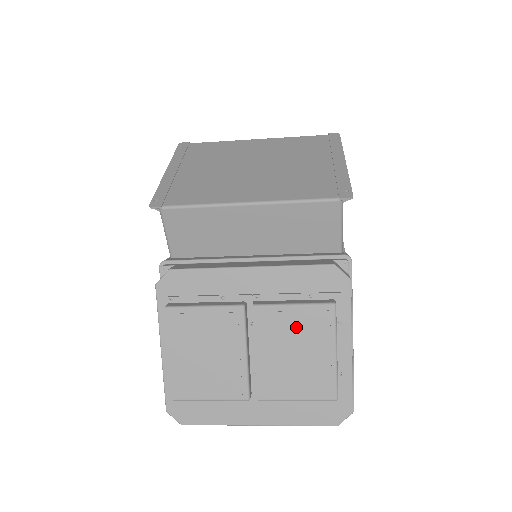
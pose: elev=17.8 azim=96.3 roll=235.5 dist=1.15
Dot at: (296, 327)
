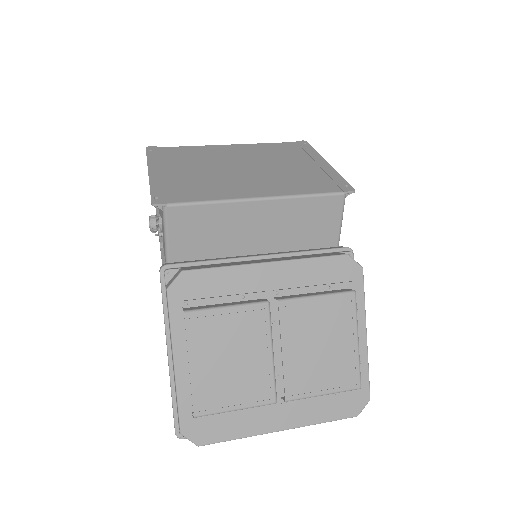
Dot at: (321, 318)
